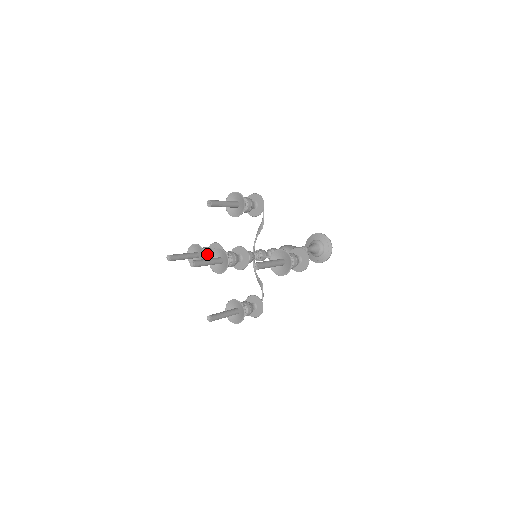
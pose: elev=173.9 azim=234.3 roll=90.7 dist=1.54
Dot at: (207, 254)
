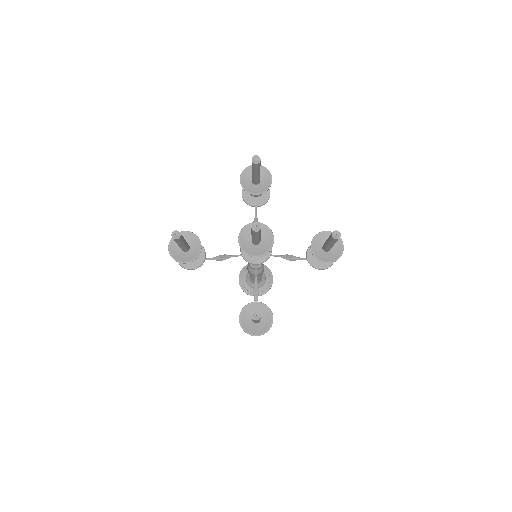
Dot at: occluded
